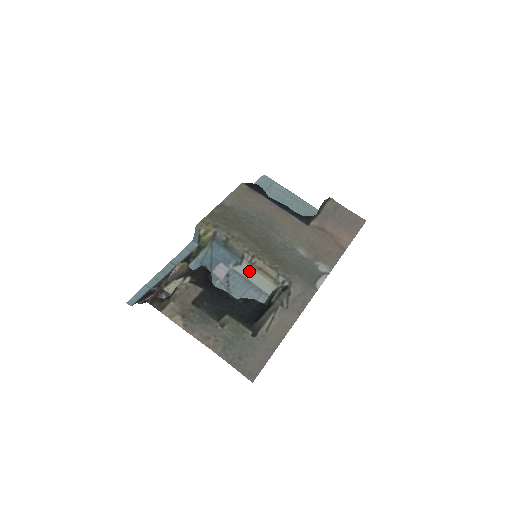
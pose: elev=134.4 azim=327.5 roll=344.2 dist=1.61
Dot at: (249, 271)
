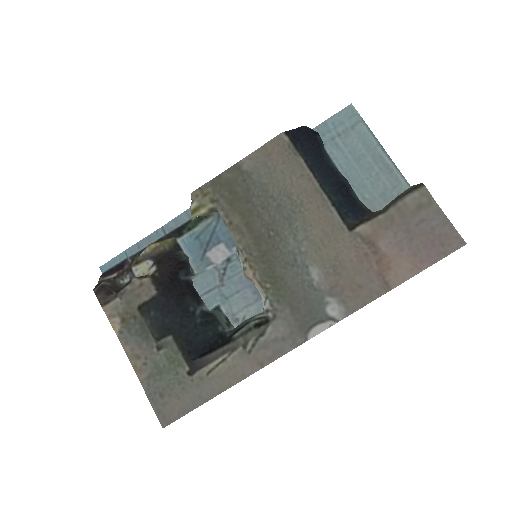
Dot at: occluded
